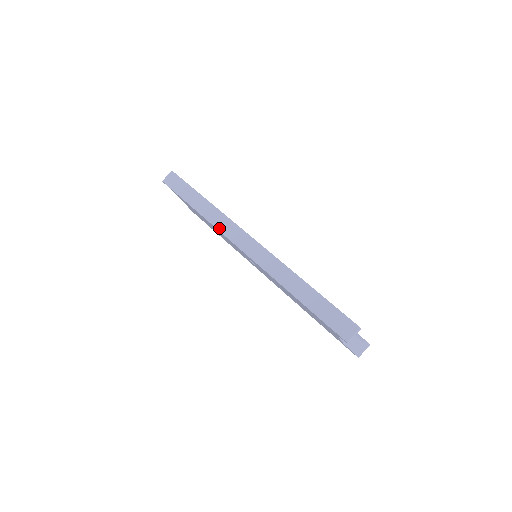
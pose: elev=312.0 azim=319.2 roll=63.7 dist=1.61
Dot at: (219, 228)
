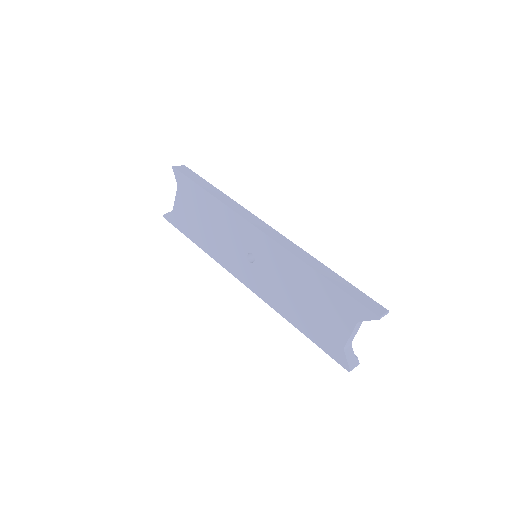
Dot at: (237, 212)
